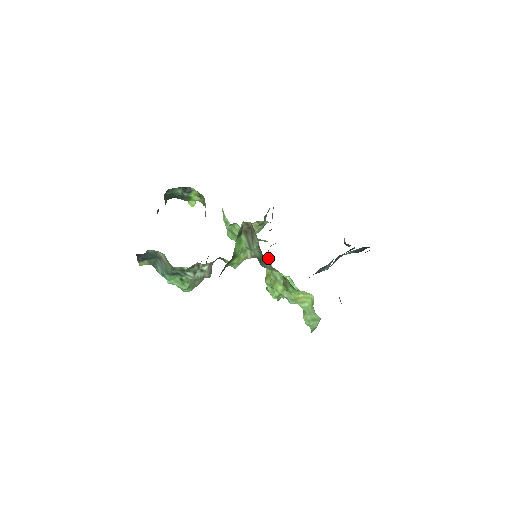
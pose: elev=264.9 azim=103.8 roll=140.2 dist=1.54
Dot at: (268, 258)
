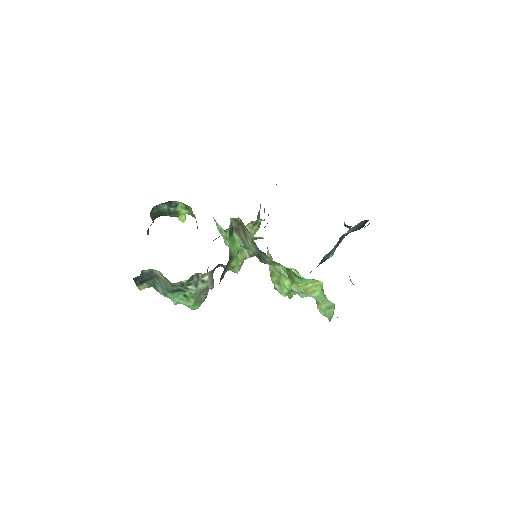
Dot at: (269, 255)
